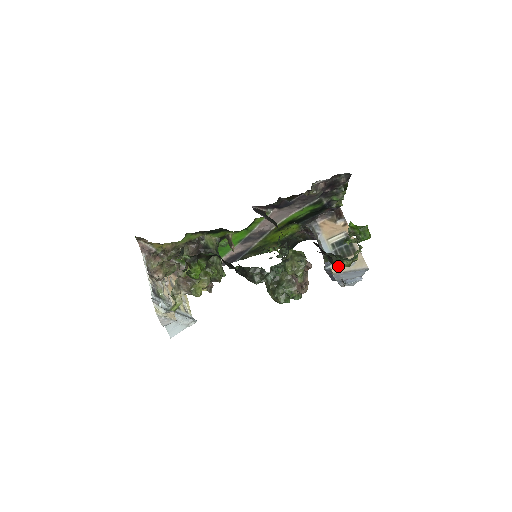
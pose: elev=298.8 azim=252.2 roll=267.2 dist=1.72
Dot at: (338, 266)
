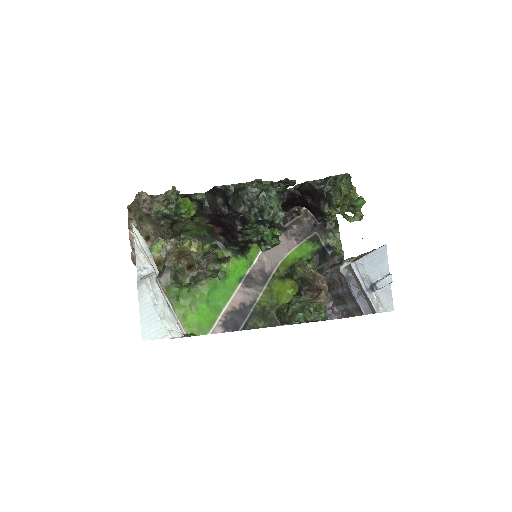
Dot at: (337, 200)
